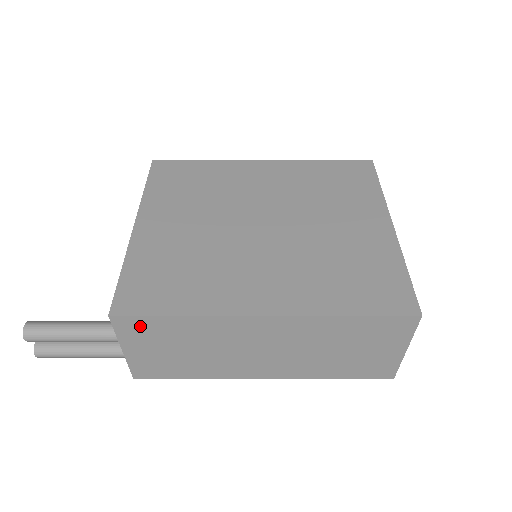
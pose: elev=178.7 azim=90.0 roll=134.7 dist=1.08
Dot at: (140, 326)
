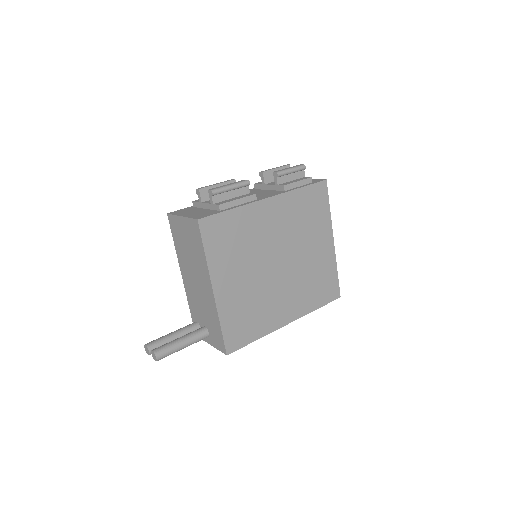
Dot at: occluded
